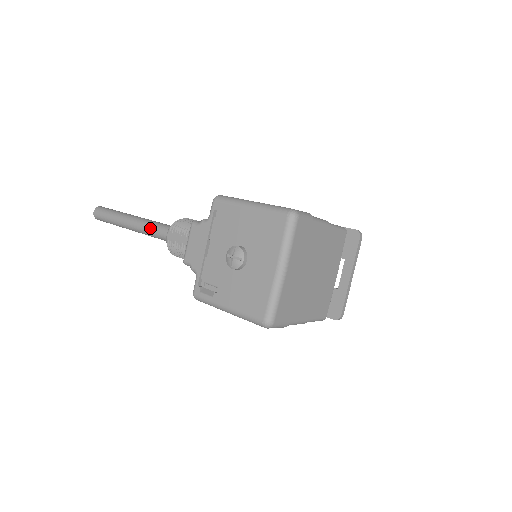
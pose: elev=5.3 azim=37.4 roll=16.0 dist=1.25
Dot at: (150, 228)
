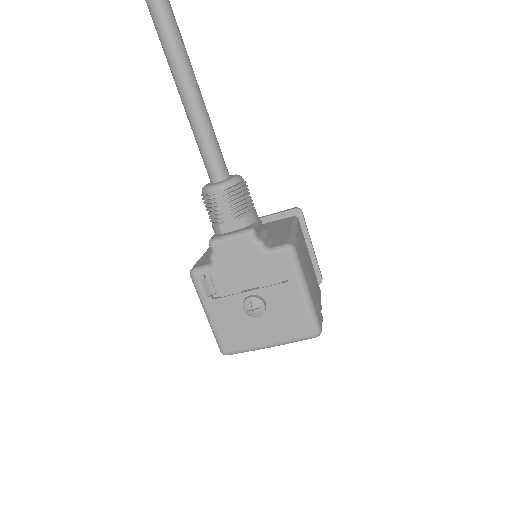
Dot at: (204, 139)
